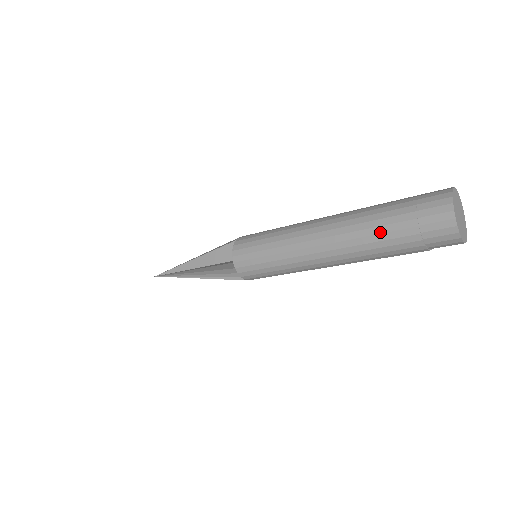
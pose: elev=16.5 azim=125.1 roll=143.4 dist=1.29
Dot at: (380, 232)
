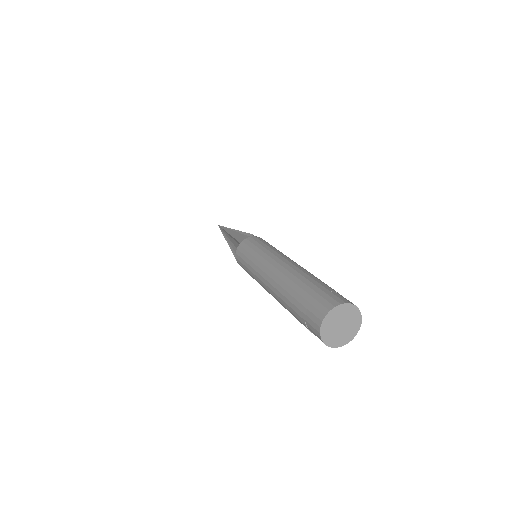
Dot at: (290, 311)
